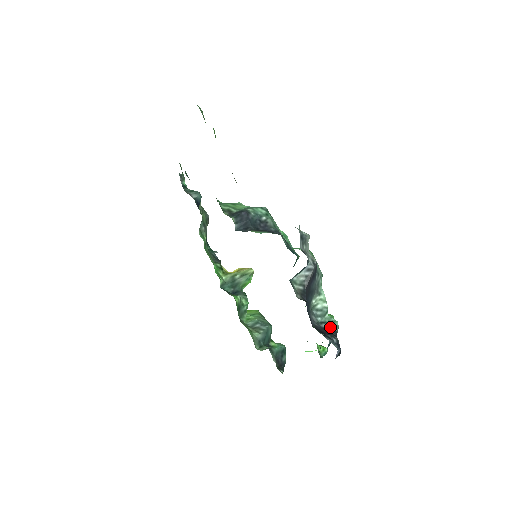
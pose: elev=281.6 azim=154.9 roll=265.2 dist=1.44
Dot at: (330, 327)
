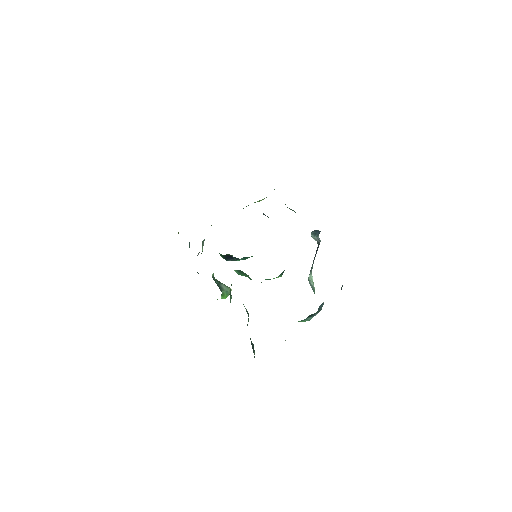
Dot at: occluded
